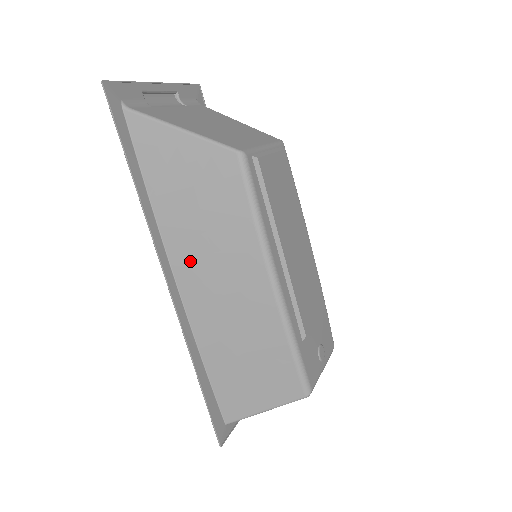
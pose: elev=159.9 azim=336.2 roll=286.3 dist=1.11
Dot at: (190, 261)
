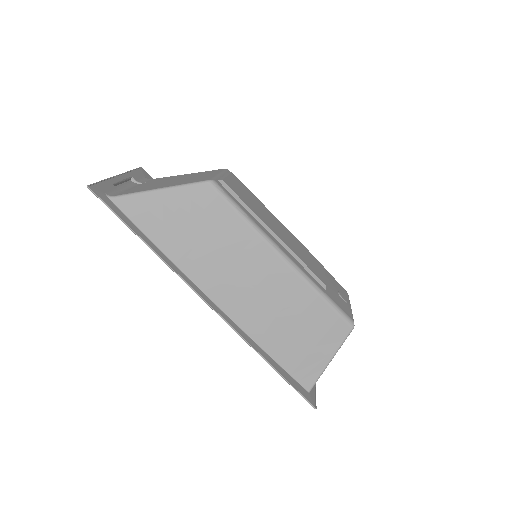
Dot at: (216, 279)
